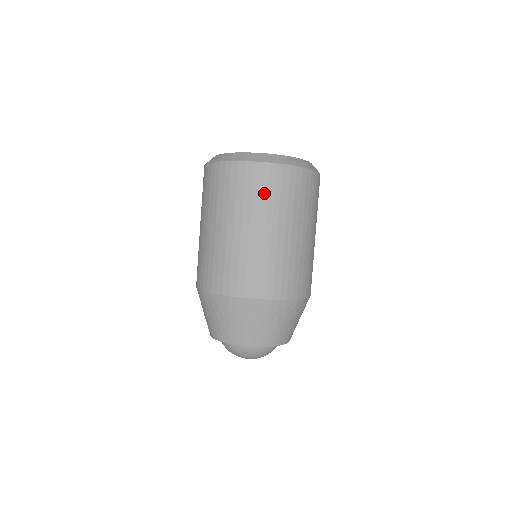
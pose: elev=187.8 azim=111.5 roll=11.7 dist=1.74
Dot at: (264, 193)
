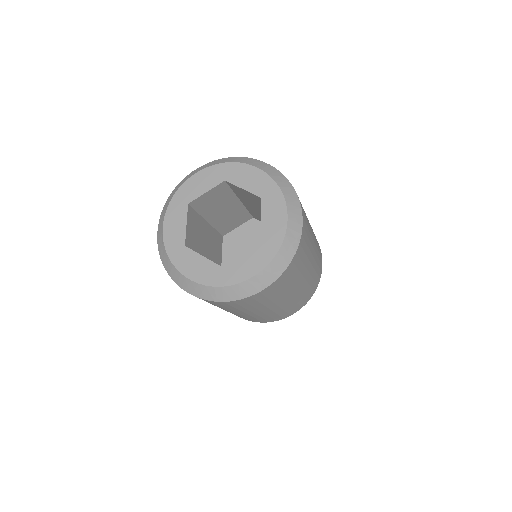
Dot at: occluded
